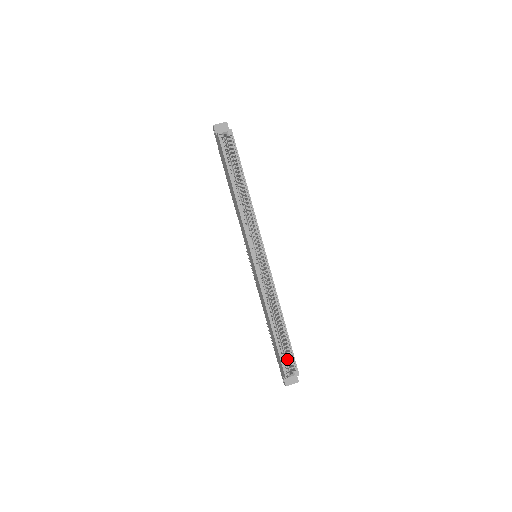
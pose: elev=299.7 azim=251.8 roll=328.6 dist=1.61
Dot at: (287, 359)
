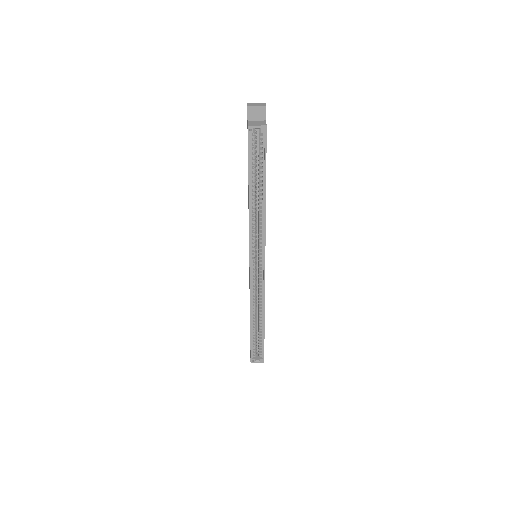
Dot at: (258, 345)
